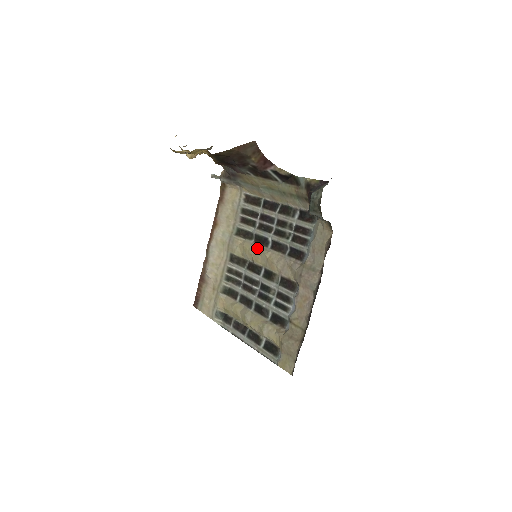
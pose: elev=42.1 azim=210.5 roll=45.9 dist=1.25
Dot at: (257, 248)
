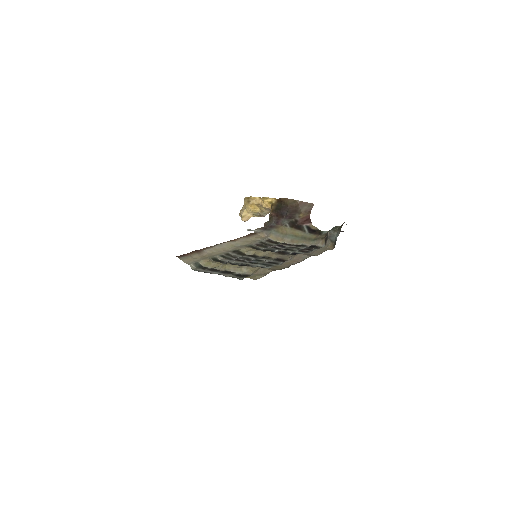
Dot at: occluded
